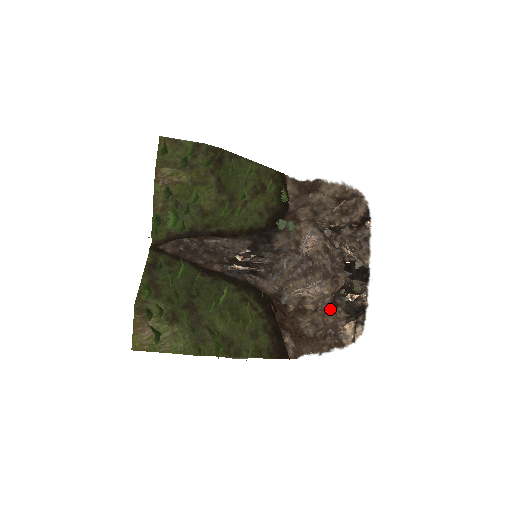
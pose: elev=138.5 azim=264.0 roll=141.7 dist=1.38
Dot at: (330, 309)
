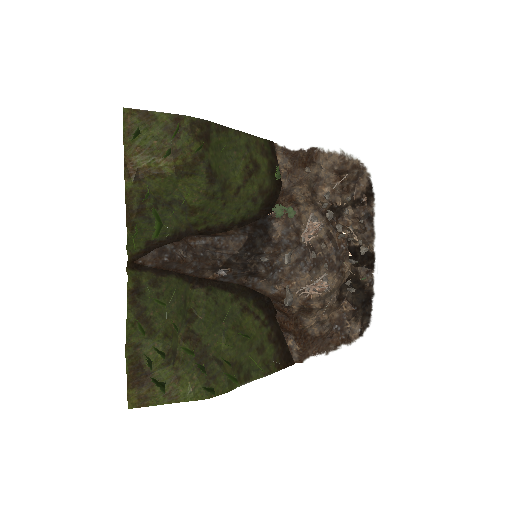
Dot at: (336, 304)
